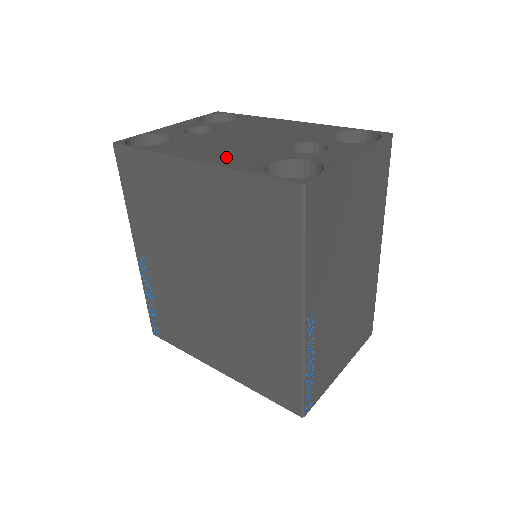
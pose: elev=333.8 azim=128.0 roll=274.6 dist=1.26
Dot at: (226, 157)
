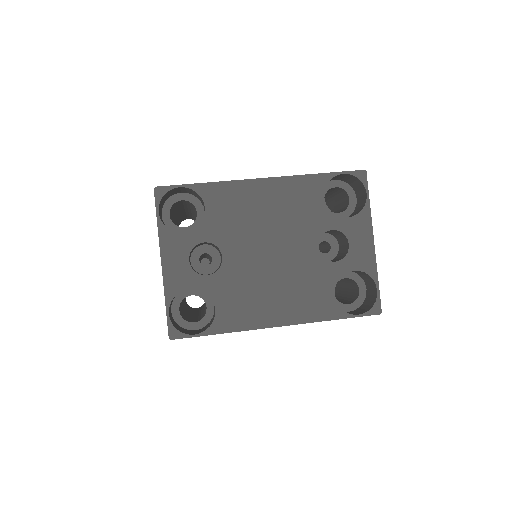
Dot at: (296, 305)
